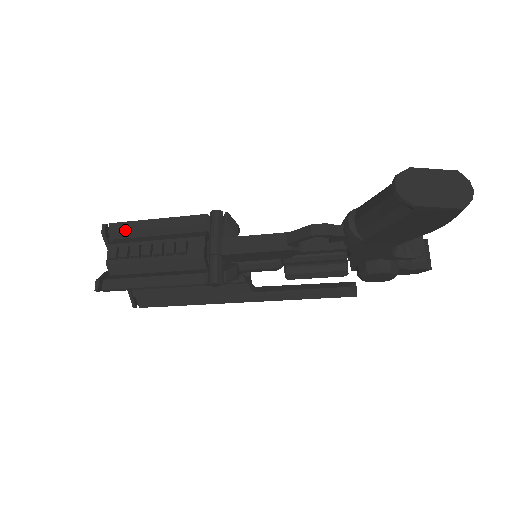
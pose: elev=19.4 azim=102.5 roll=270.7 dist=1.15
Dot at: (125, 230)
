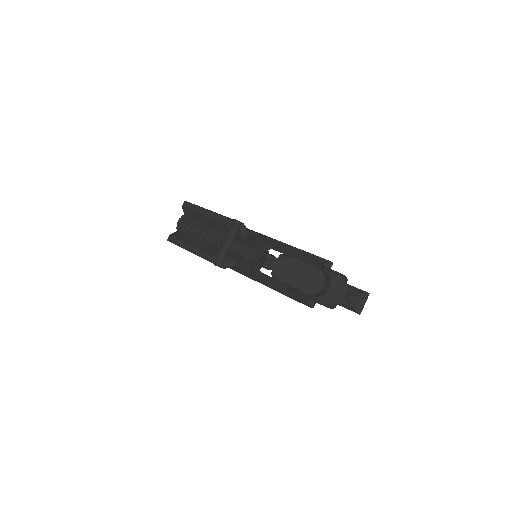
Dot at: (193, 210)
